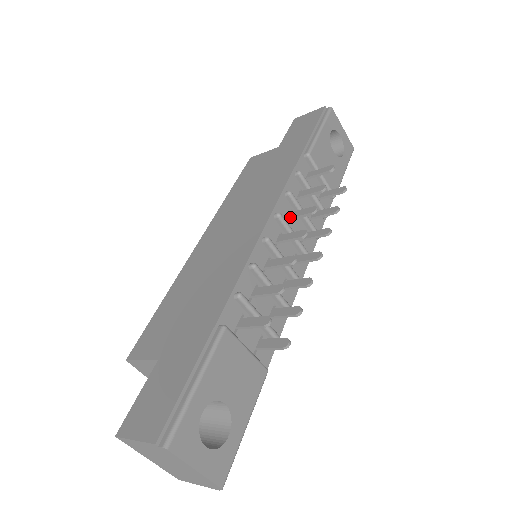
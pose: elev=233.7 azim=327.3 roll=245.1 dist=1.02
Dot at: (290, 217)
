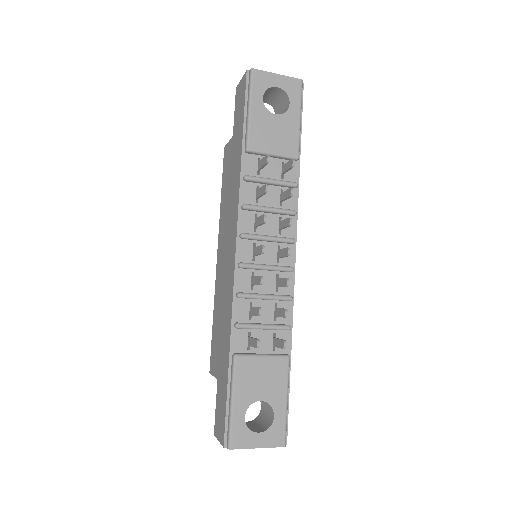
Dot at: (255, 226)
